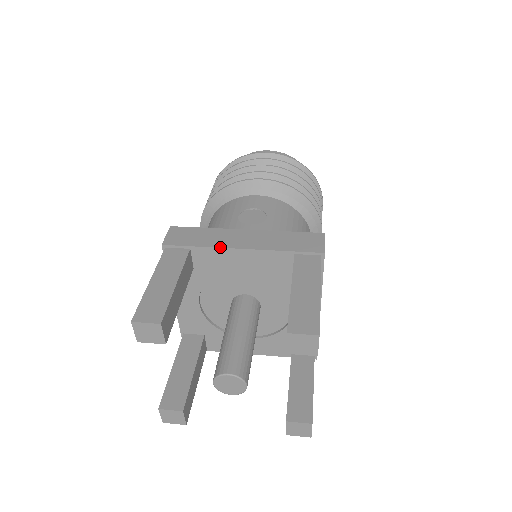
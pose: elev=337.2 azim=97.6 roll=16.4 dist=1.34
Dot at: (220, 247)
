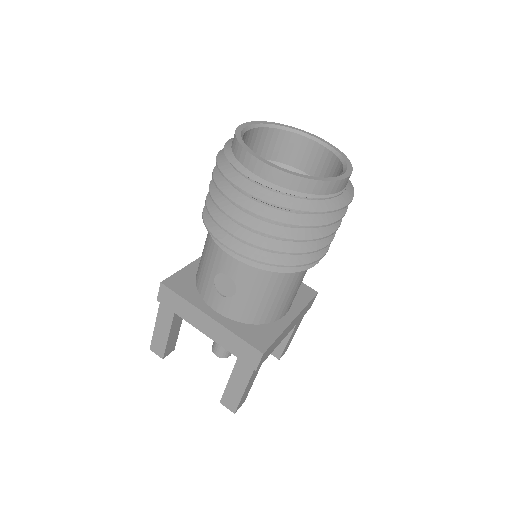
Dot at: occluded
